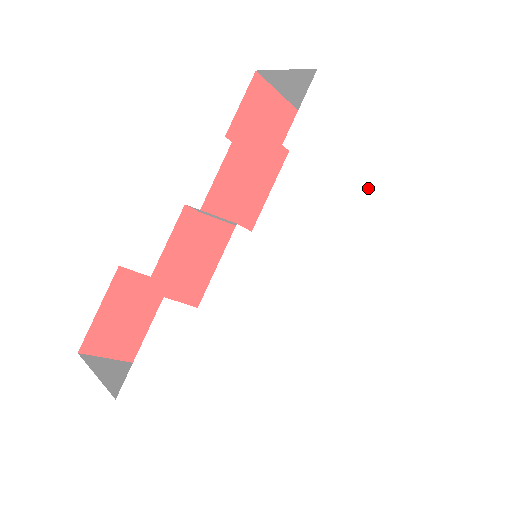
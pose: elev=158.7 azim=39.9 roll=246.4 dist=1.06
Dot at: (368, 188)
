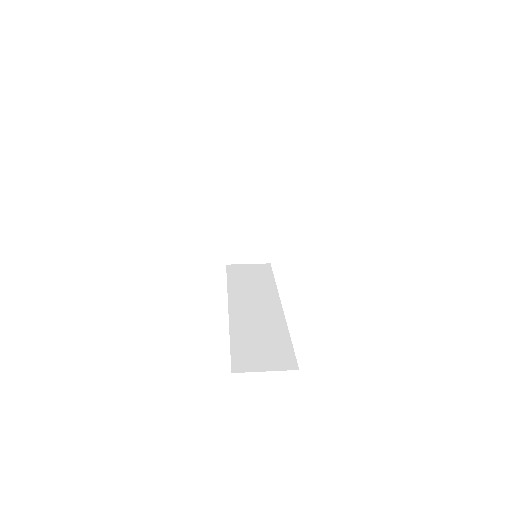
Dot at: occluded
